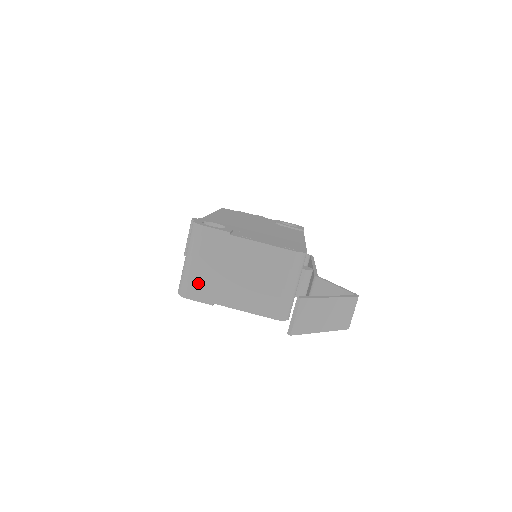
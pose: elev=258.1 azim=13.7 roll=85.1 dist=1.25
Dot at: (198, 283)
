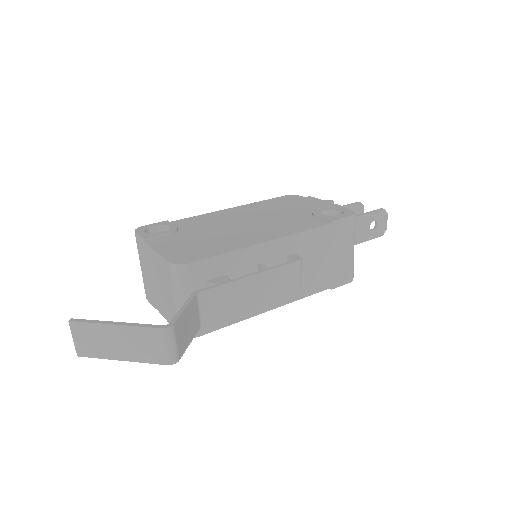
Dot at: (146, 286)
